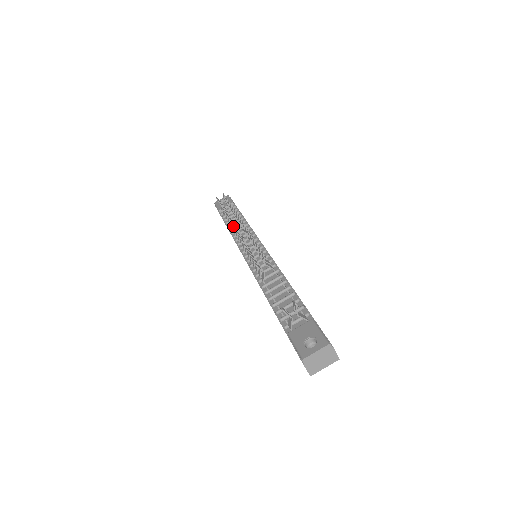
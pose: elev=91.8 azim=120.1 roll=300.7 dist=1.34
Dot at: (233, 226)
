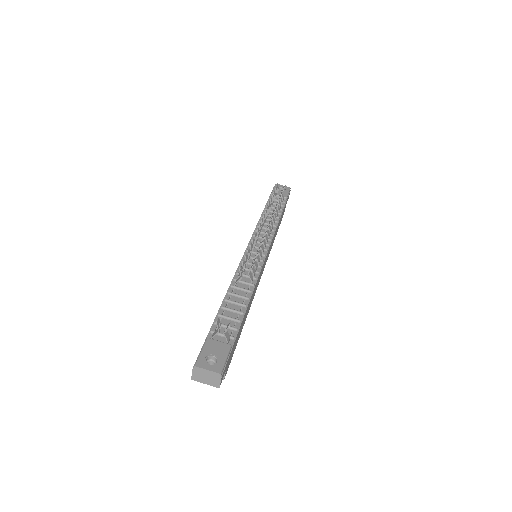
Dot at: (261, 220)
